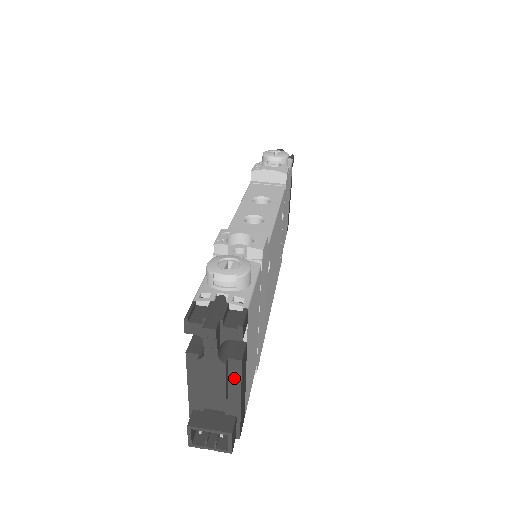
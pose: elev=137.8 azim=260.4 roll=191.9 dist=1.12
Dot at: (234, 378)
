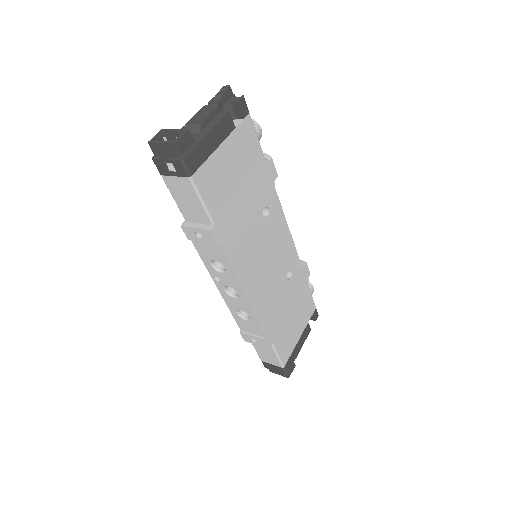
Dot at: (216, 121)
